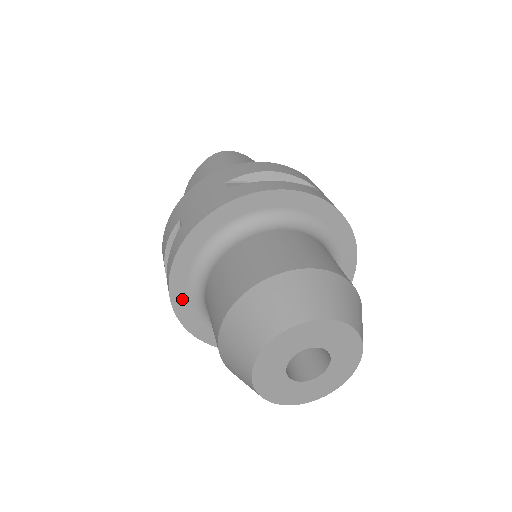
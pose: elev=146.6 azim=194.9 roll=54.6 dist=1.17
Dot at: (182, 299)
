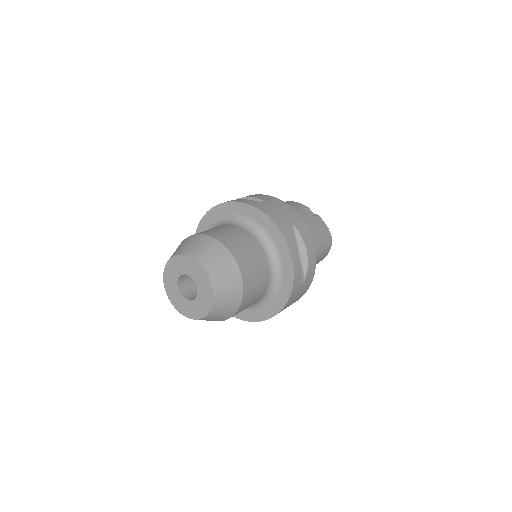
Dot at: occluded
